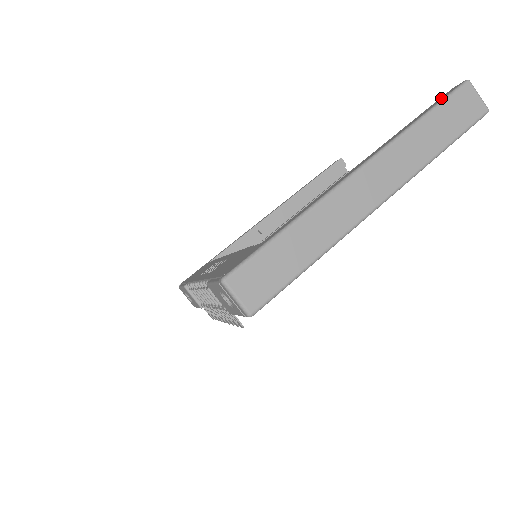
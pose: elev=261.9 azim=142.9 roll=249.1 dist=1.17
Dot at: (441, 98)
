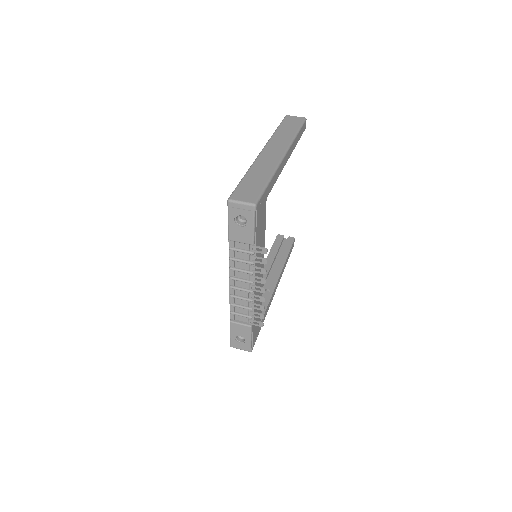
Dot at: occluded
